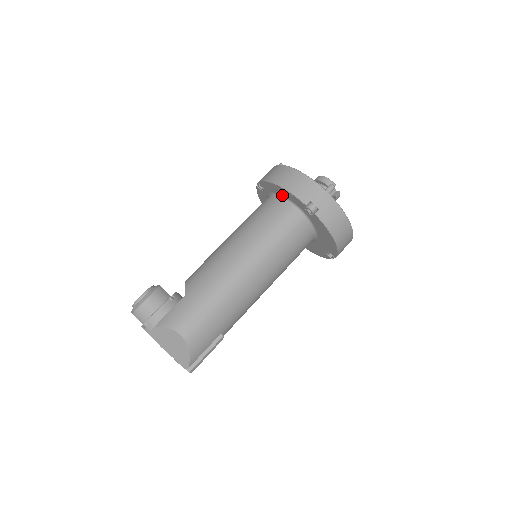
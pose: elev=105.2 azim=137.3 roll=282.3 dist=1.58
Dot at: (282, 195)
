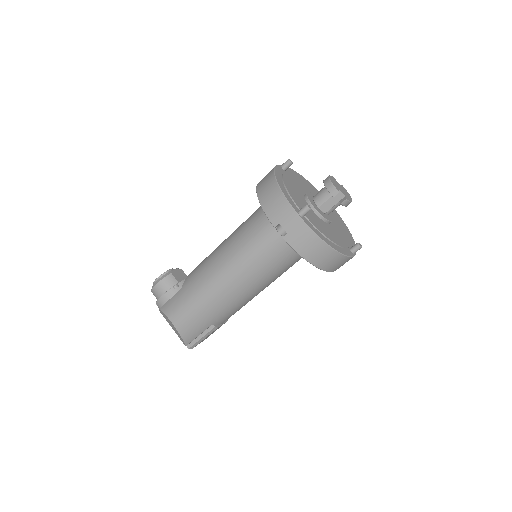
Dot at: occluded
